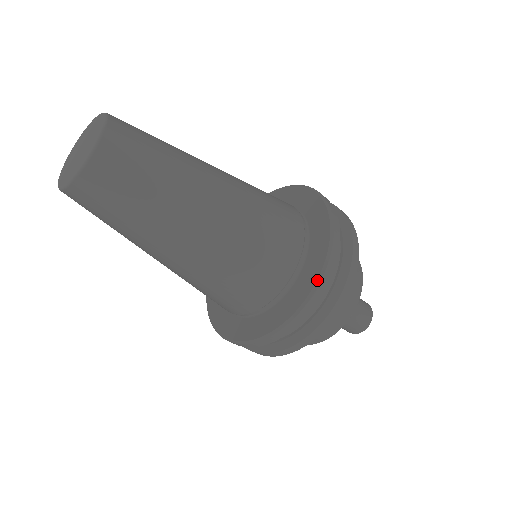
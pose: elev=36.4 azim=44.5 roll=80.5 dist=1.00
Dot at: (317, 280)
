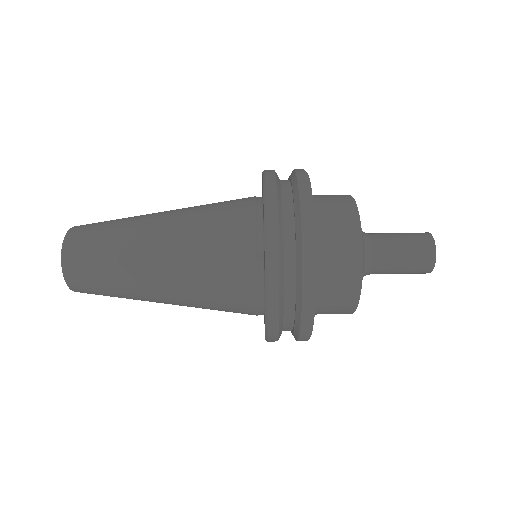
Dot at: (263, 179)
